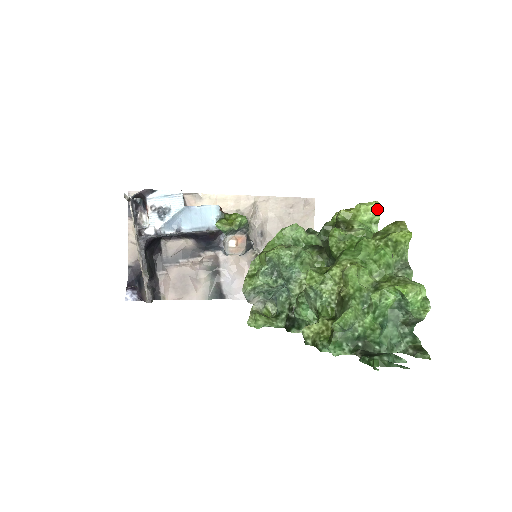
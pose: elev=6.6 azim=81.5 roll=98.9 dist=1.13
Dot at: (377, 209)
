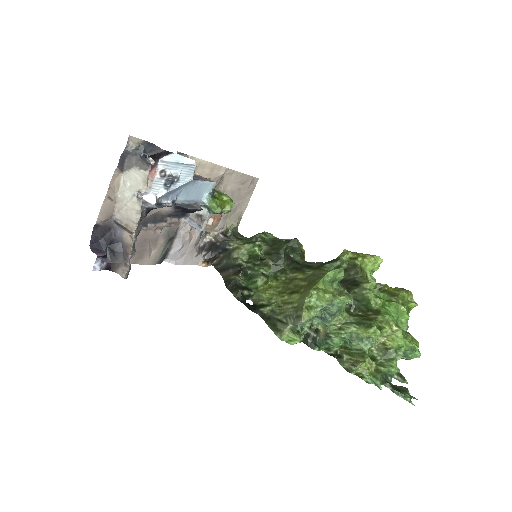
Dot at: occluded
